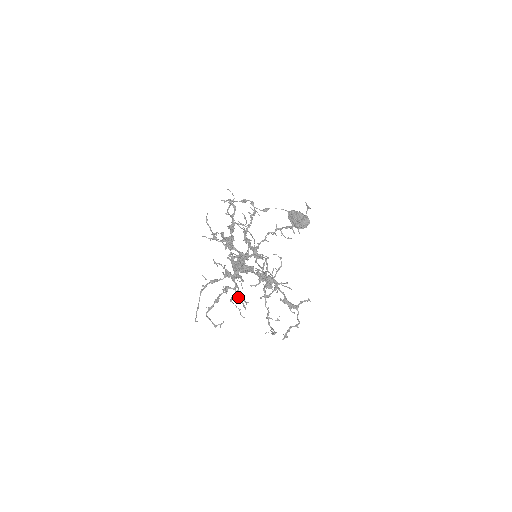
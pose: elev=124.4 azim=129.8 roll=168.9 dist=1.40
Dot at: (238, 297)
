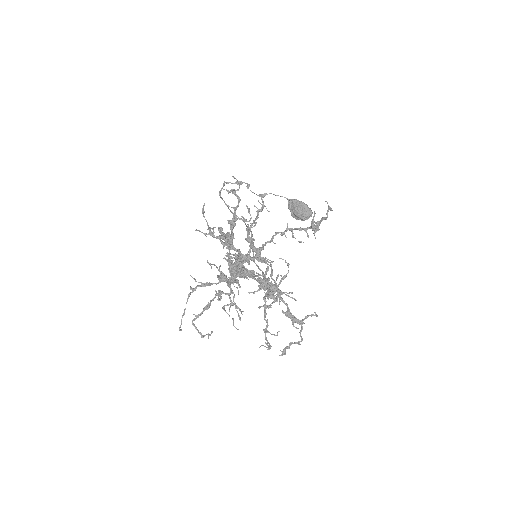
Dot at: (232, 305)
